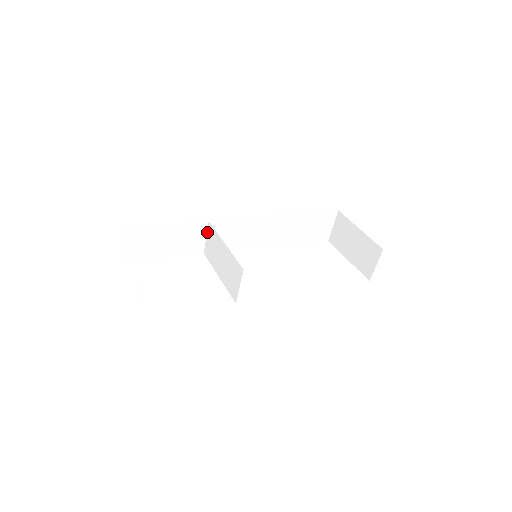
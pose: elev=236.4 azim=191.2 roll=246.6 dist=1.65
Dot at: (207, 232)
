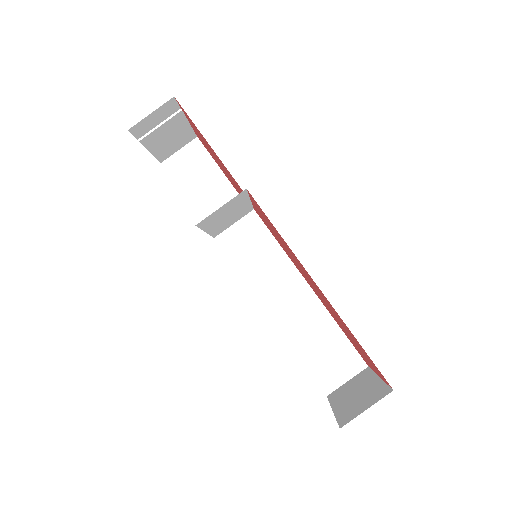
Dot at: (239, 219)
